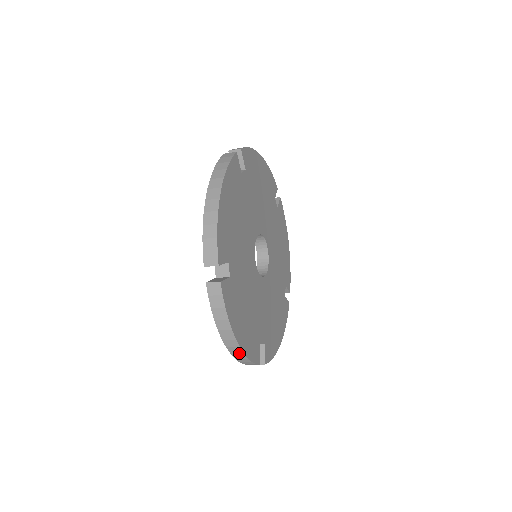
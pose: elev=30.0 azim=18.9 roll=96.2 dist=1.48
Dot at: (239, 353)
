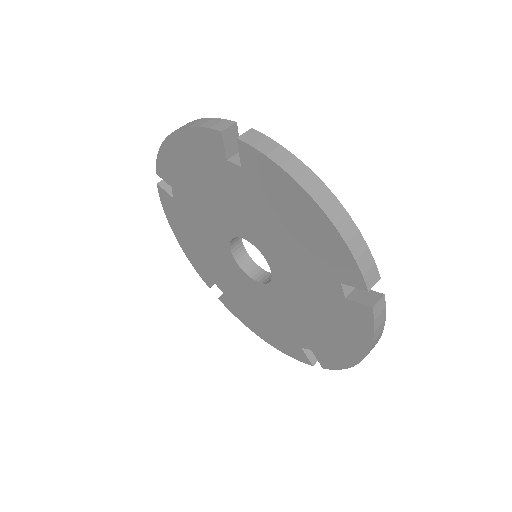
Dot at: occluded
